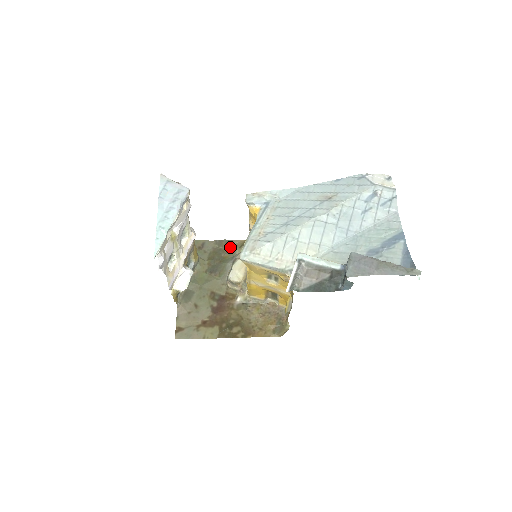
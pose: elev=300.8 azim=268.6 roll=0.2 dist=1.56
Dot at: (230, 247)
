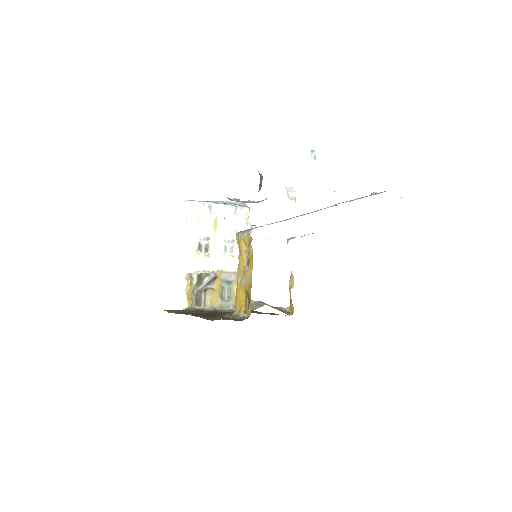
Dot at: (271, 314)
